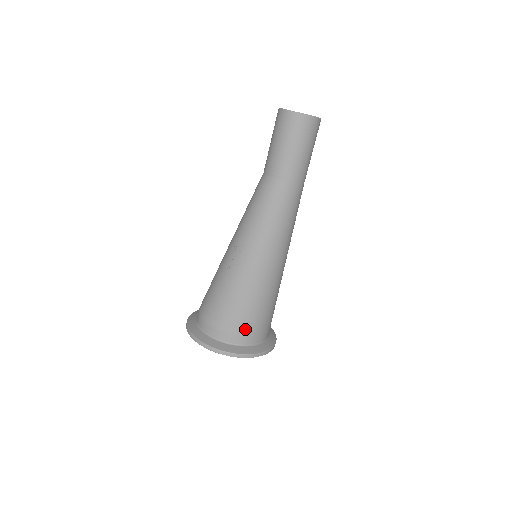
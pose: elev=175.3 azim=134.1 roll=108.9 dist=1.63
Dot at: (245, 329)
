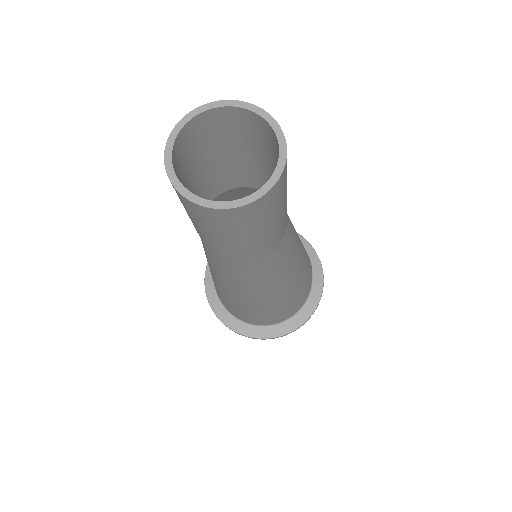
Dot at: (236, 314)
